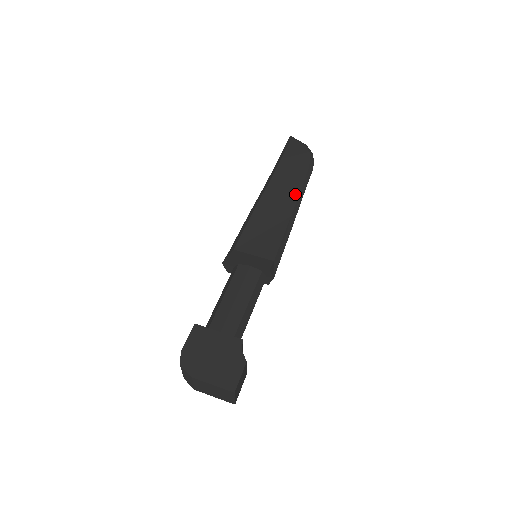
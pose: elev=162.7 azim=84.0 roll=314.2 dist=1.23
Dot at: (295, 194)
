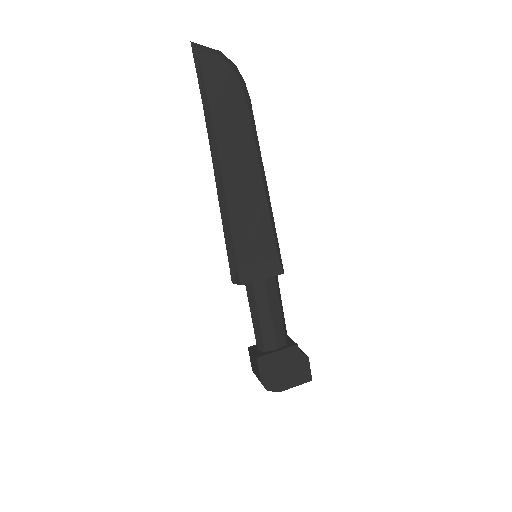
Dot at: (253, 156)
